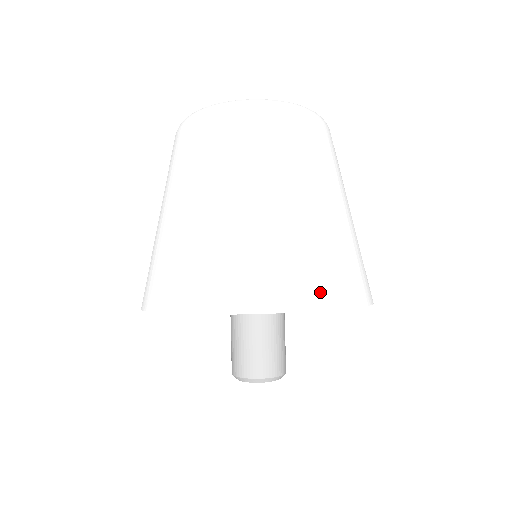
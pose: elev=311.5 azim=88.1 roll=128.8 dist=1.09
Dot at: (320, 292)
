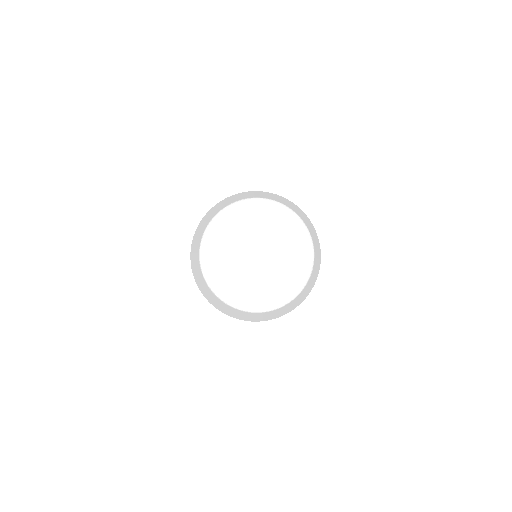
Dot at: occluded
